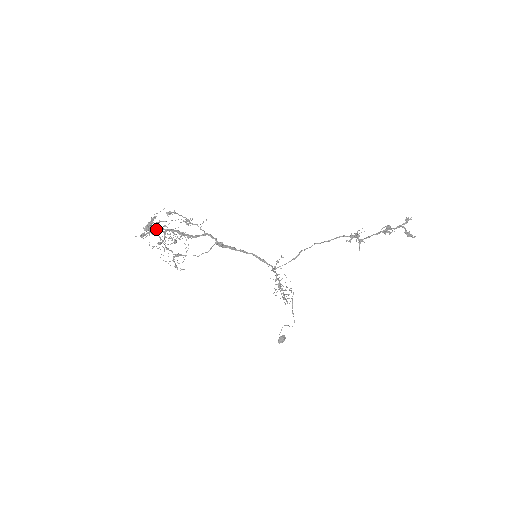
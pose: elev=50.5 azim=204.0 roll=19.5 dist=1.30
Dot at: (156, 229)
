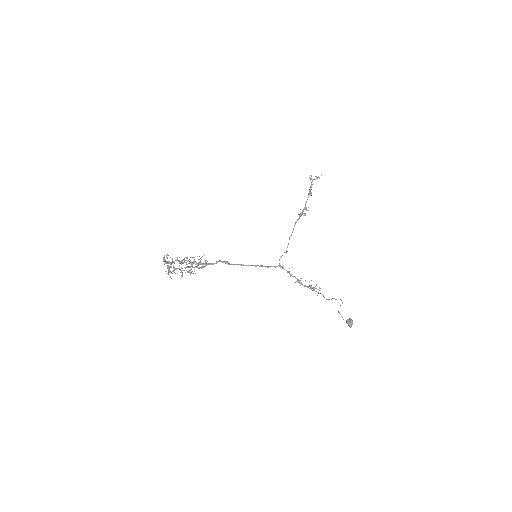
Dot at: (175, 269)
